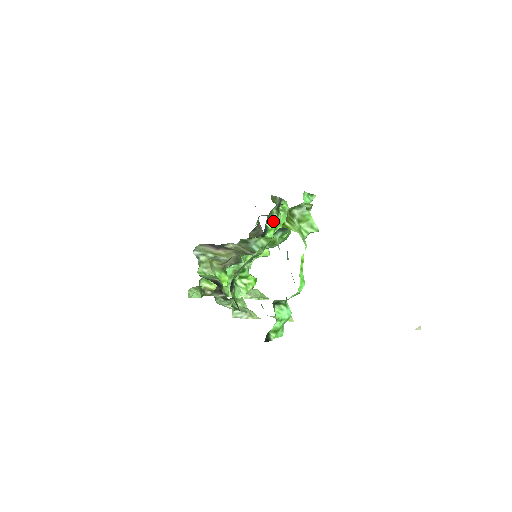
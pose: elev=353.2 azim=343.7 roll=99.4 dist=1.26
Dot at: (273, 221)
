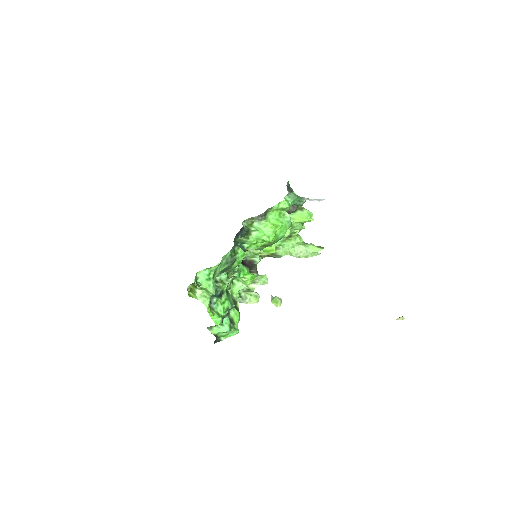
Dot at: (246, 243)
